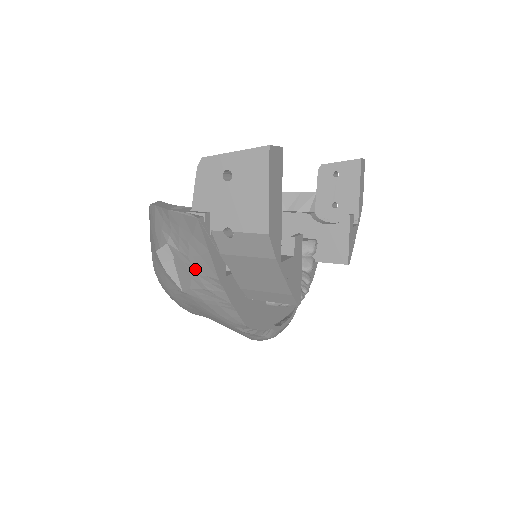
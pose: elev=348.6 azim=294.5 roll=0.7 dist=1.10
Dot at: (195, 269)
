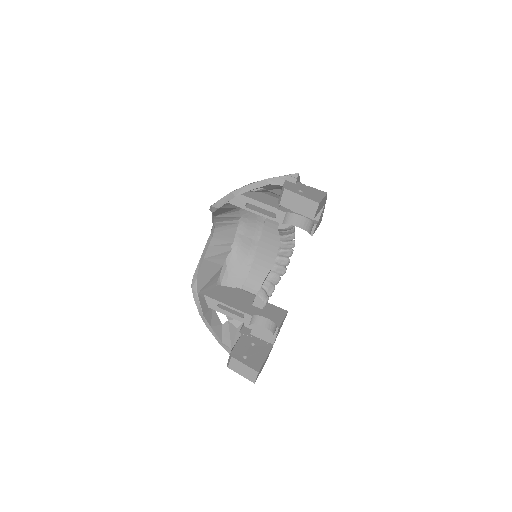
Dot at: occluded
